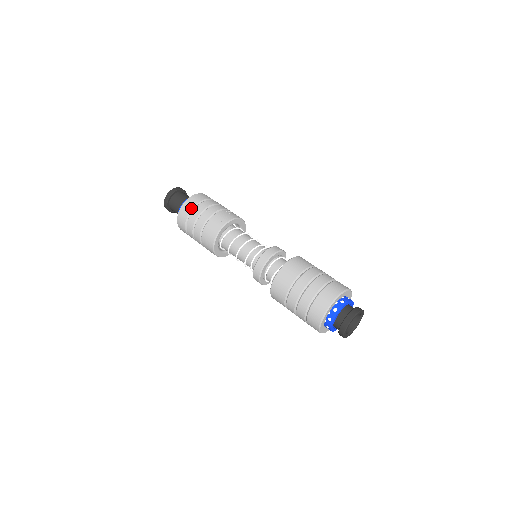
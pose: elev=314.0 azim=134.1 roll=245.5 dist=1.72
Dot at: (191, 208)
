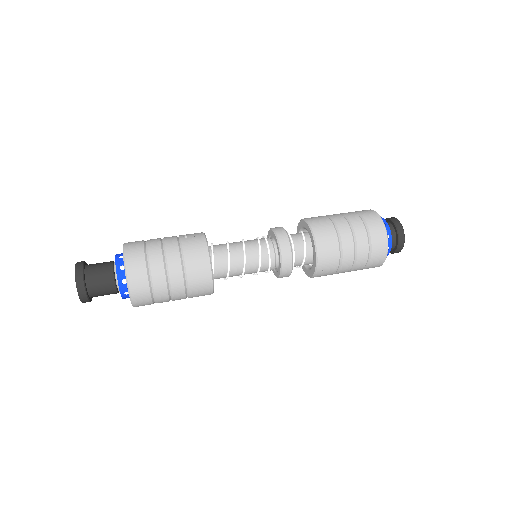
Dot at: (145, 272)
